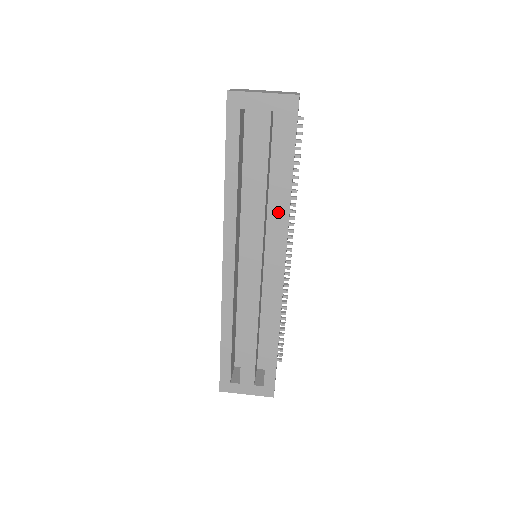
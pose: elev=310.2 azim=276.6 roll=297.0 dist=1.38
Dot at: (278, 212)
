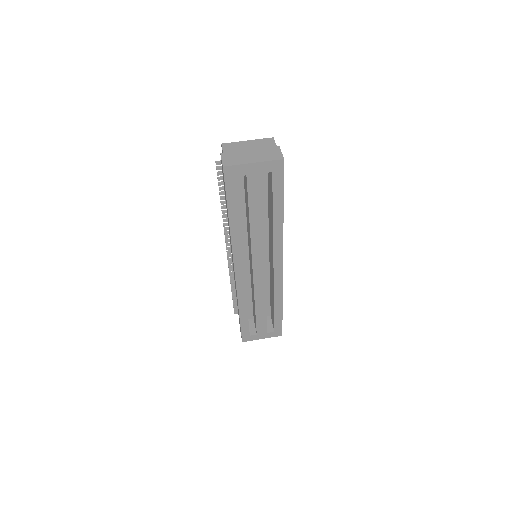
Dot at: (274, 235)
